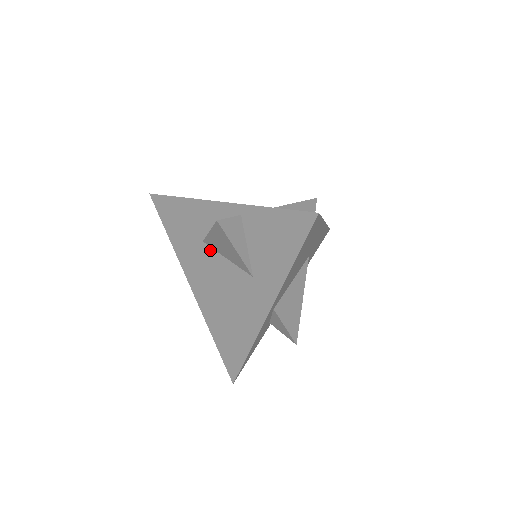
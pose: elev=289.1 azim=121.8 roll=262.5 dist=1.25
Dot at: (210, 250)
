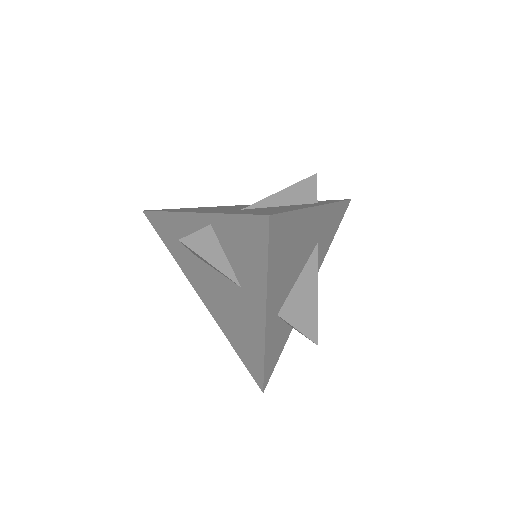
Dot at: (201, 262)
